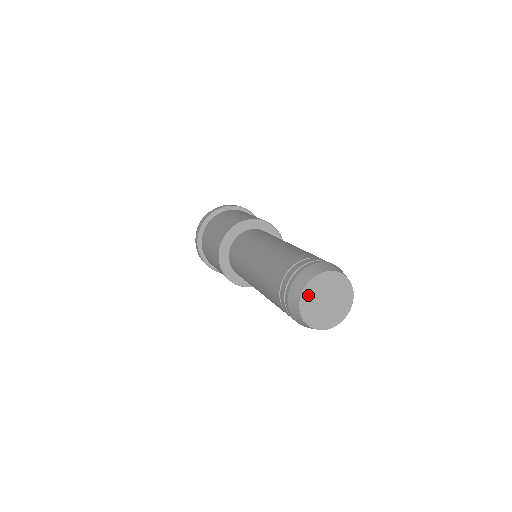
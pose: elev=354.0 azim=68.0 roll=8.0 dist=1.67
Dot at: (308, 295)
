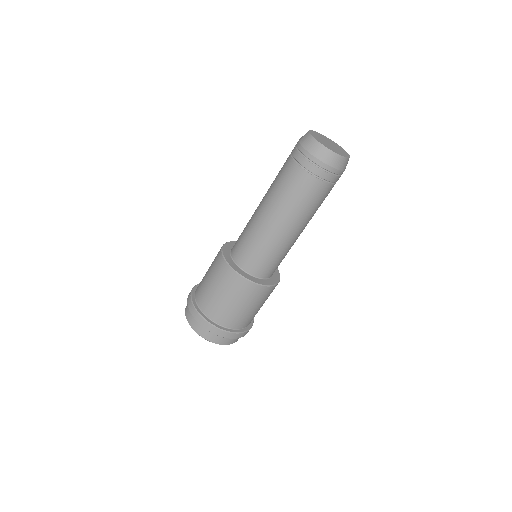
Dot at: (314, 135)
